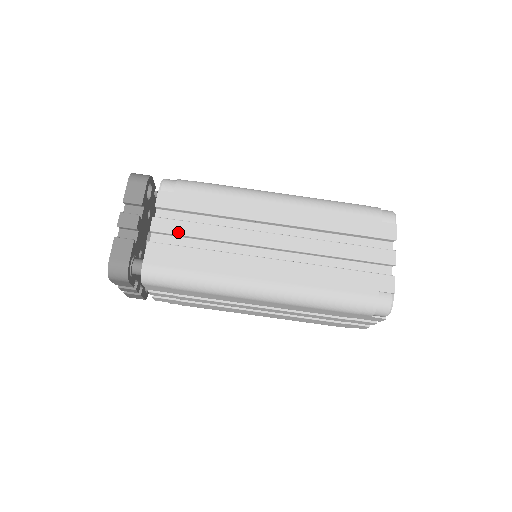
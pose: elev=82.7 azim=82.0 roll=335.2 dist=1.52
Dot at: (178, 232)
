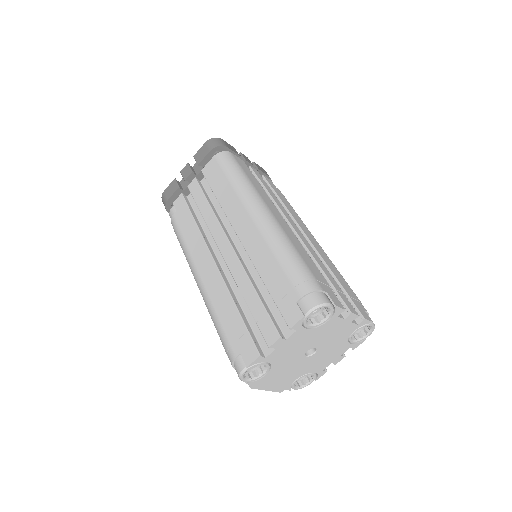
Dot at: (260, 179)
